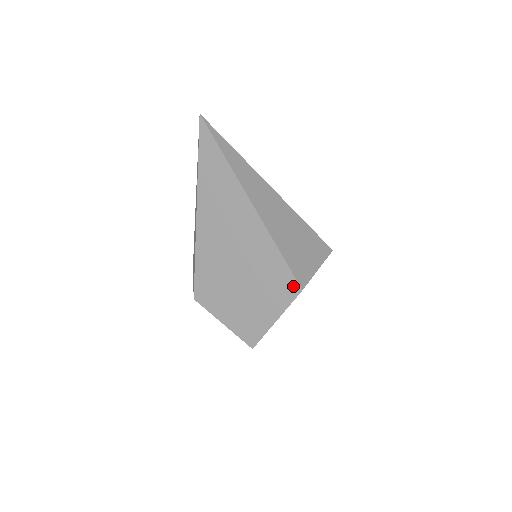
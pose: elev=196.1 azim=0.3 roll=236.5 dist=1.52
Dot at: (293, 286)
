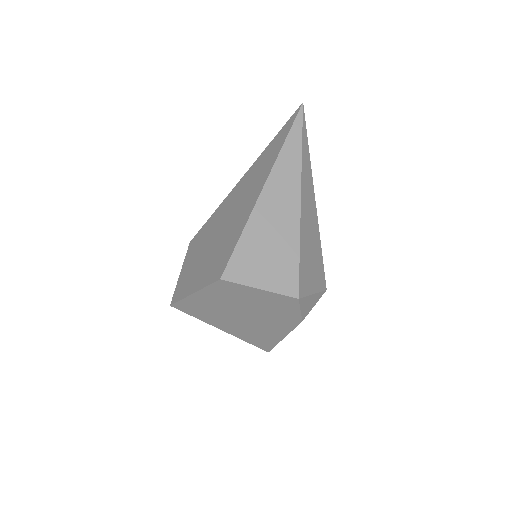
Dot at: (221, 271)
